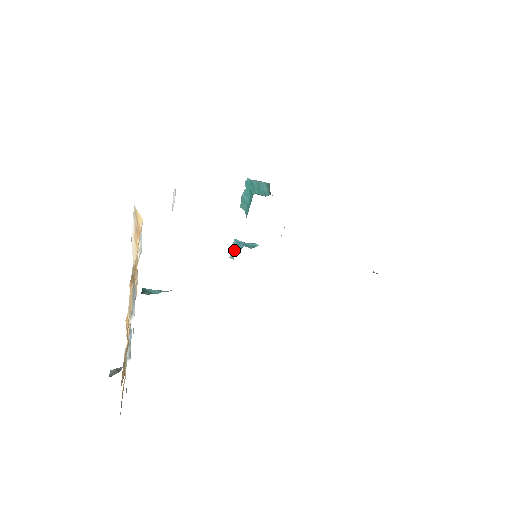
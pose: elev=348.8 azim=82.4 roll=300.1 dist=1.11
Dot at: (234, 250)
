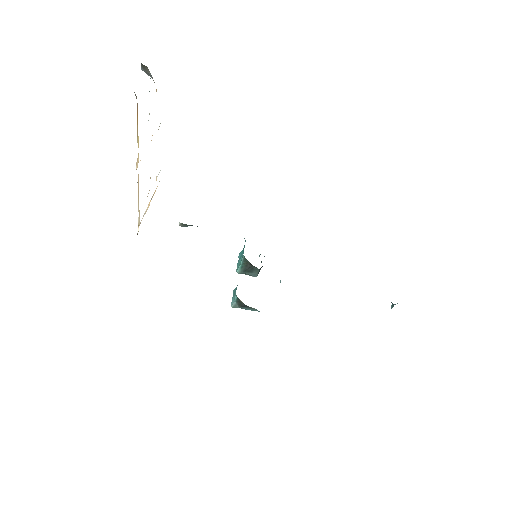
Dot at: (235, 291)
